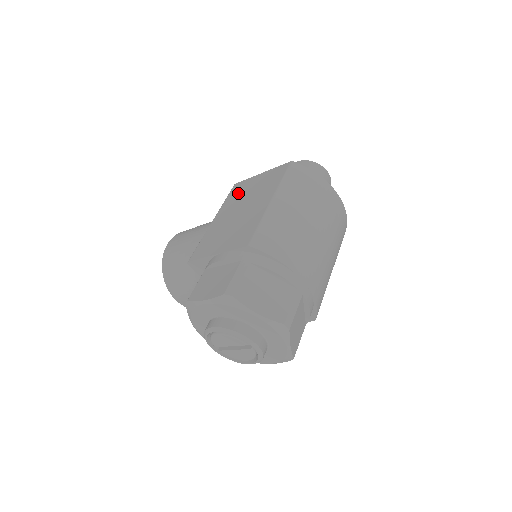
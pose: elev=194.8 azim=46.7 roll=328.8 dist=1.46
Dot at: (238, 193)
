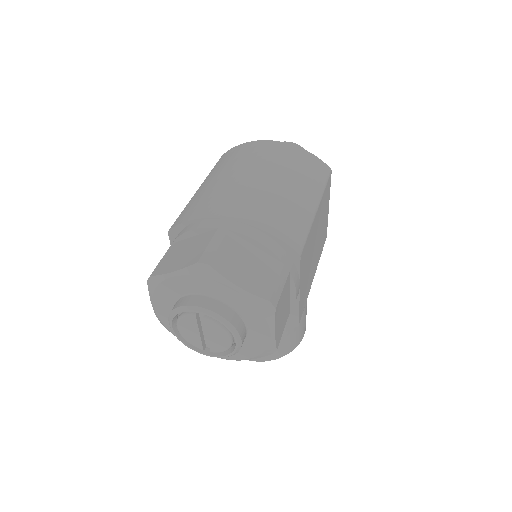
Dot at: occluded
